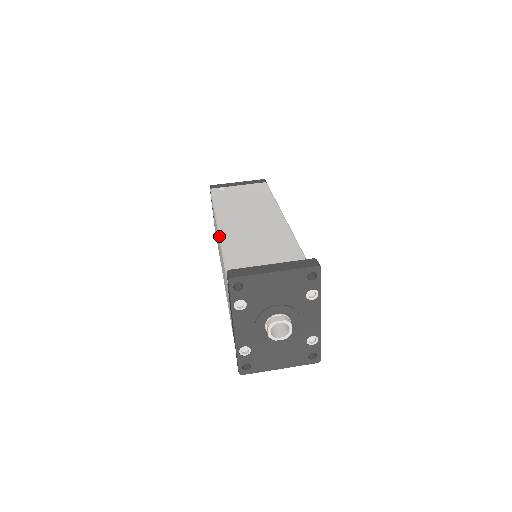
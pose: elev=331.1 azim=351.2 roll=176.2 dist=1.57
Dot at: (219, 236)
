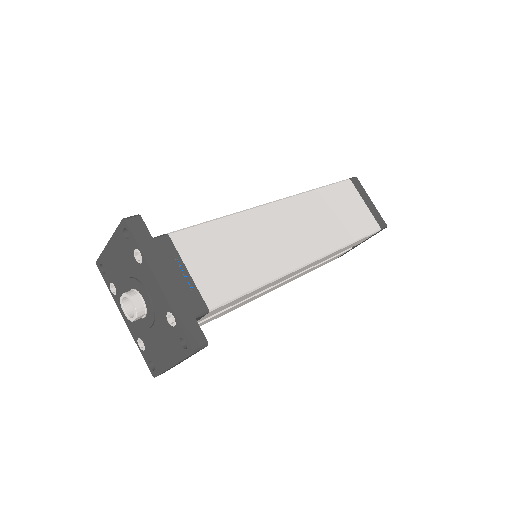
Dot at: occluded
